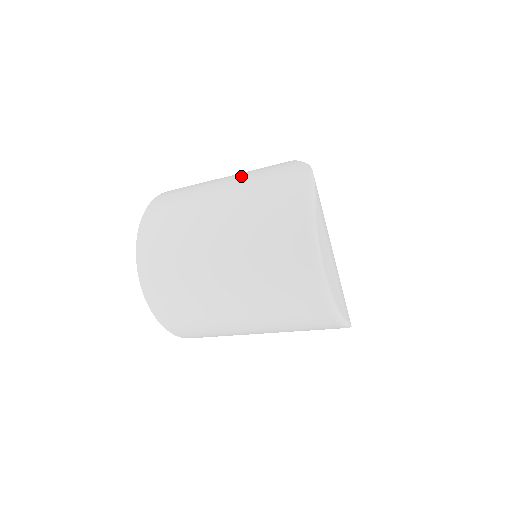
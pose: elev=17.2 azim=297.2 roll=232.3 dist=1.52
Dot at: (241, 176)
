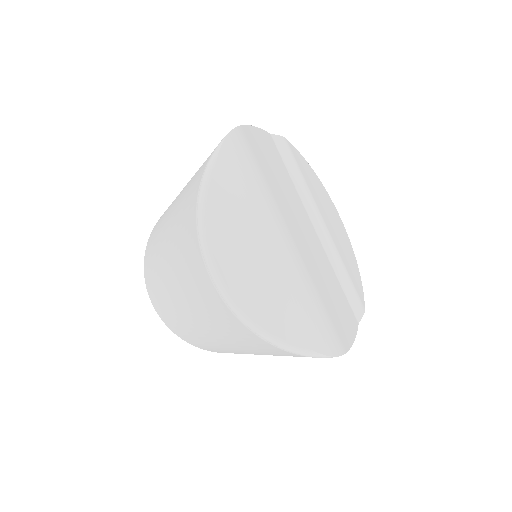
Dot at: occluded
